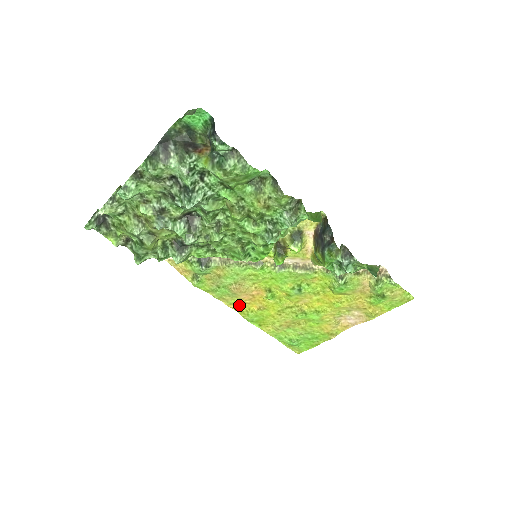
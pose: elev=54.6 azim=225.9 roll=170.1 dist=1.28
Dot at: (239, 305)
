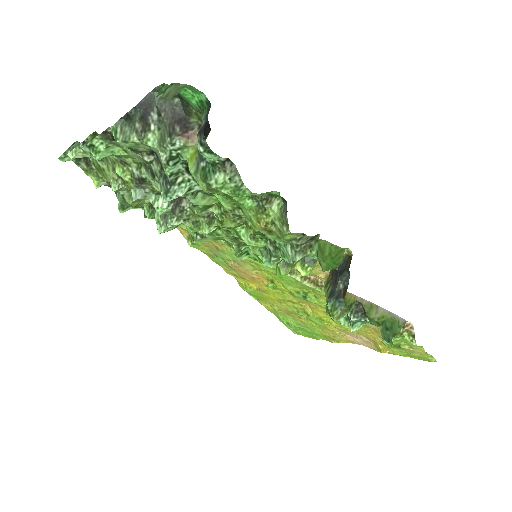
Dot at: (238, 277)
